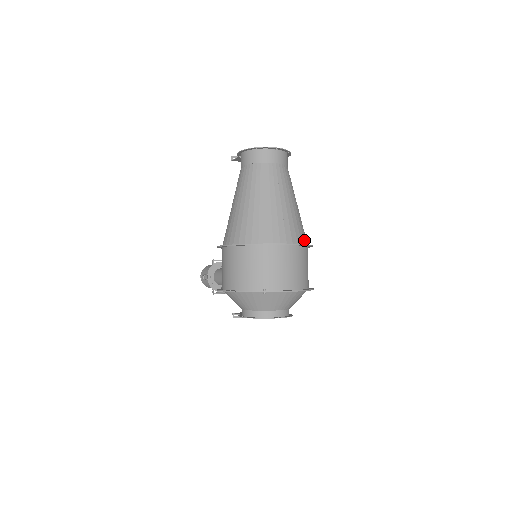
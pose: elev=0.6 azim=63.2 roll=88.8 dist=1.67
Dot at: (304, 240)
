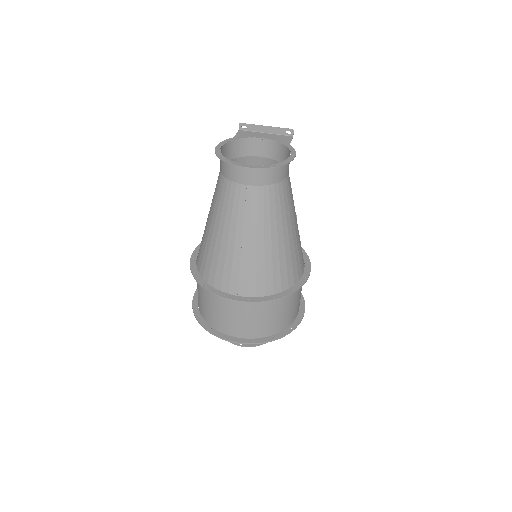
Dot at: (275, 288)
